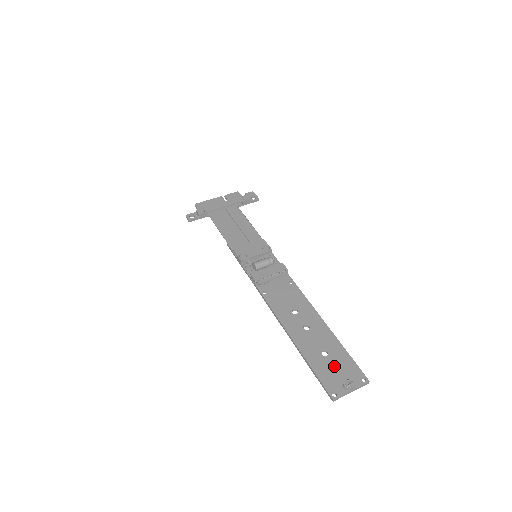
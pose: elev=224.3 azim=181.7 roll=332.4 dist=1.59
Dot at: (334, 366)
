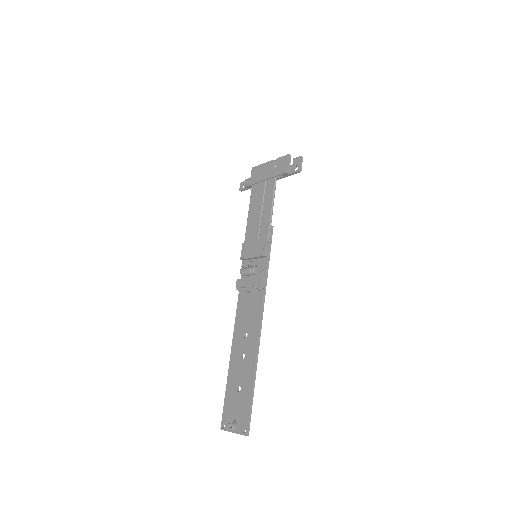
Dot at: (236, 404)
